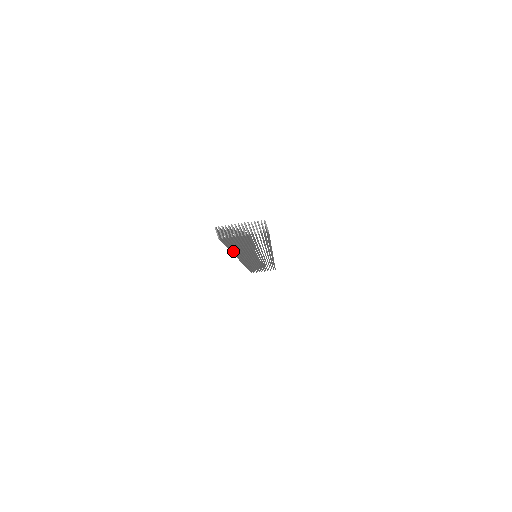
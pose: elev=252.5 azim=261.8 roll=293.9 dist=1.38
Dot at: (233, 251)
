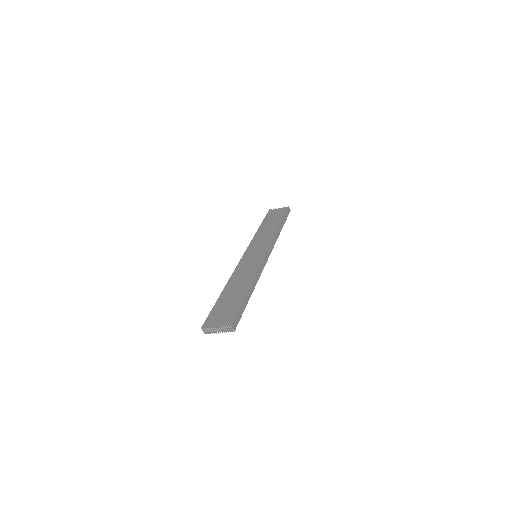
Dot at: occluded
